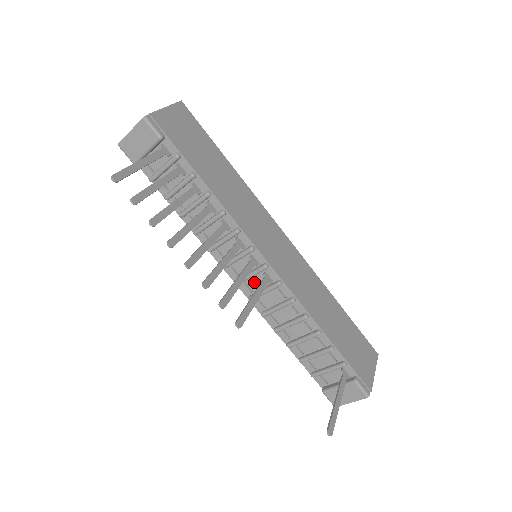
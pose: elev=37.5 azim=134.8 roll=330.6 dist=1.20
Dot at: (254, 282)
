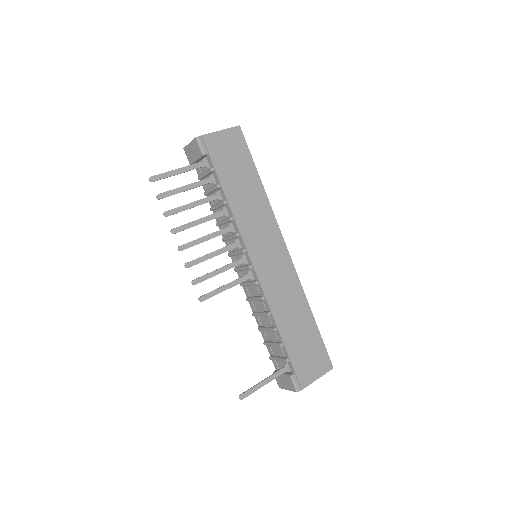
Dot at: (245, 274)
